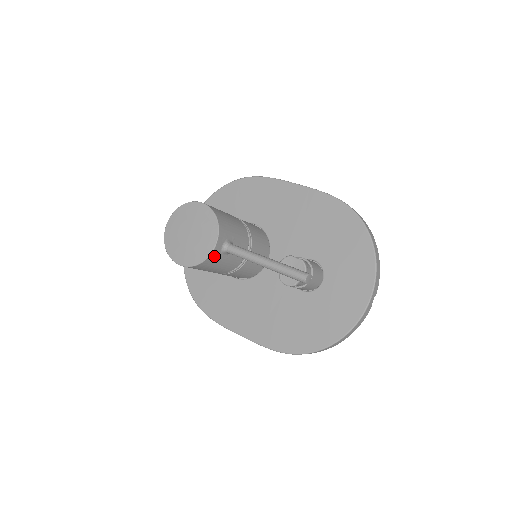
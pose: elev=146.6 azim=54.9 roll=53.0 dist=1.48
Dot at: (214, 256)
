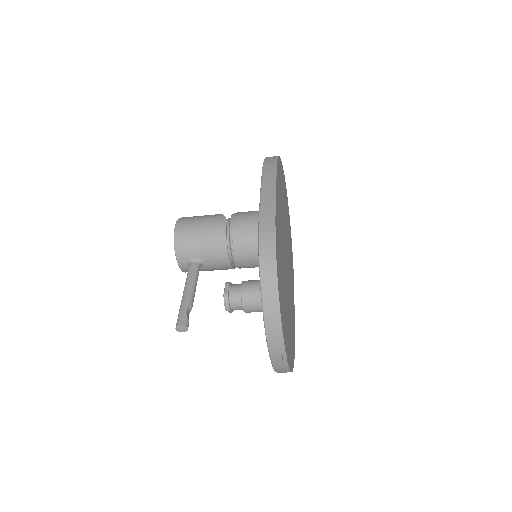
Dot at: occluded
